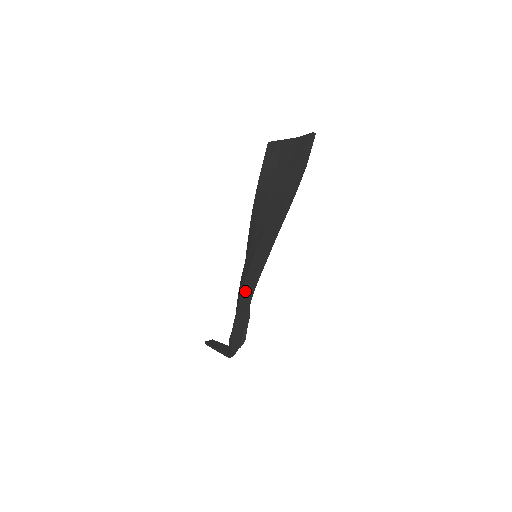
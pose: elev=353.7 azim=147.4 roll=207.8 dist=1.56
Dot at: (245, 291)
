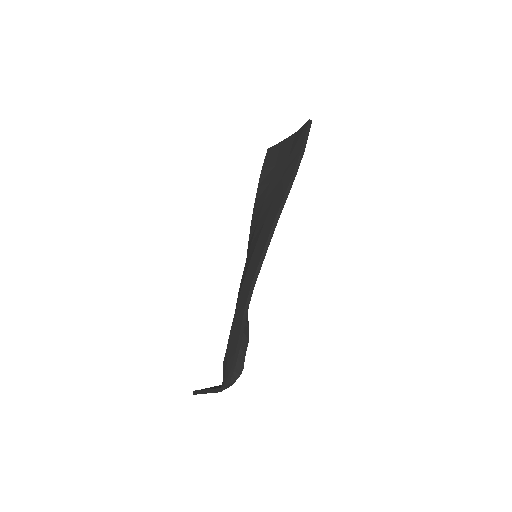
Dot at: (243, 292)
